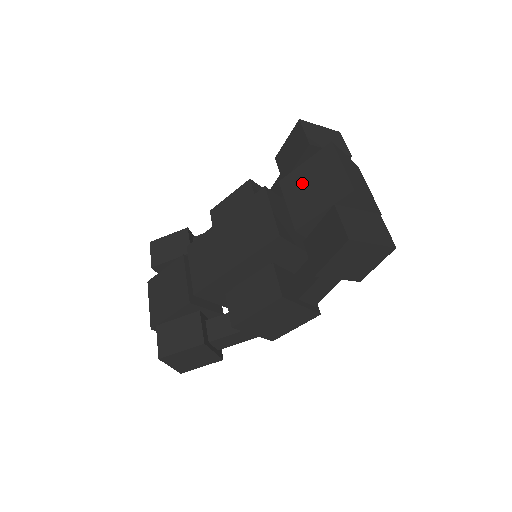
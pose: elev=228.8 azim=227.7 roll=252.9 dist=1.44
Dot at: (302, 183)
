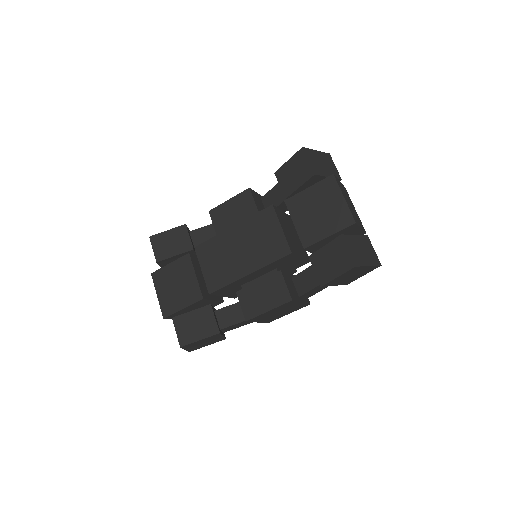
Dot at: (307, 207)
